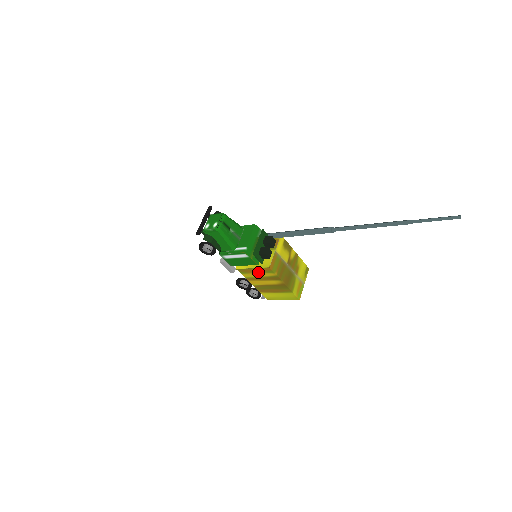
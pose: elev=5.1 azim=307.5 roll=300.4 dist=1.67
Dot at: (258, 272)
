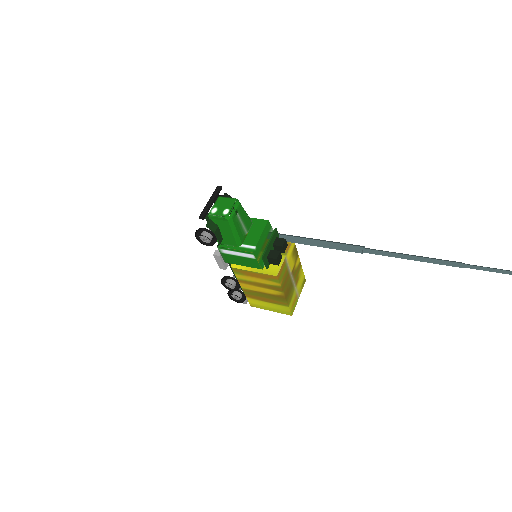
Dot at: (258, 277)
